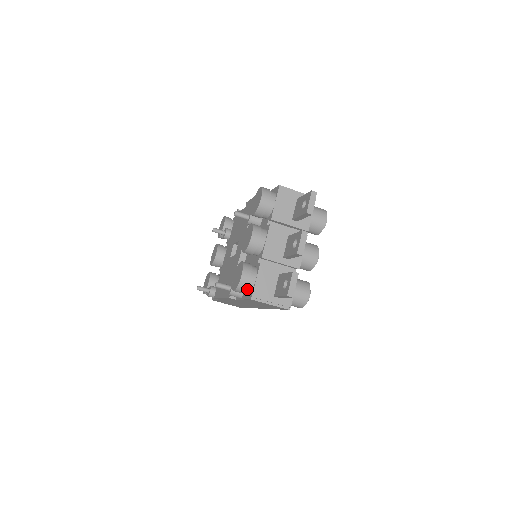
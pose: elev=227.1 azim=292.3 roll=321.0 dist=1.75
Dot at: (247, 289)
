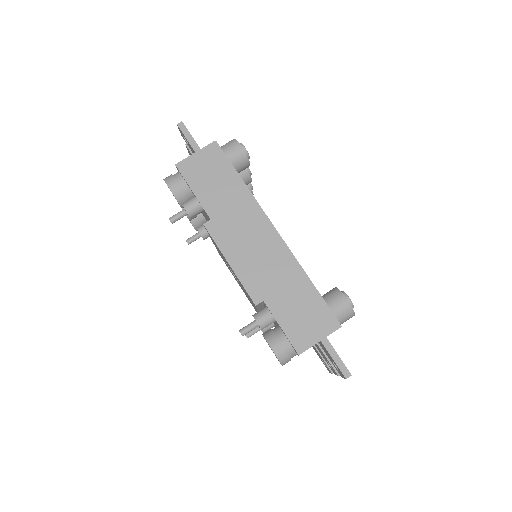
Dot at: (175, 176)
